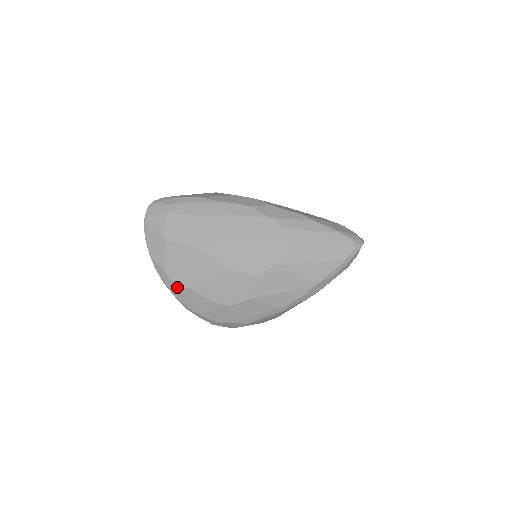
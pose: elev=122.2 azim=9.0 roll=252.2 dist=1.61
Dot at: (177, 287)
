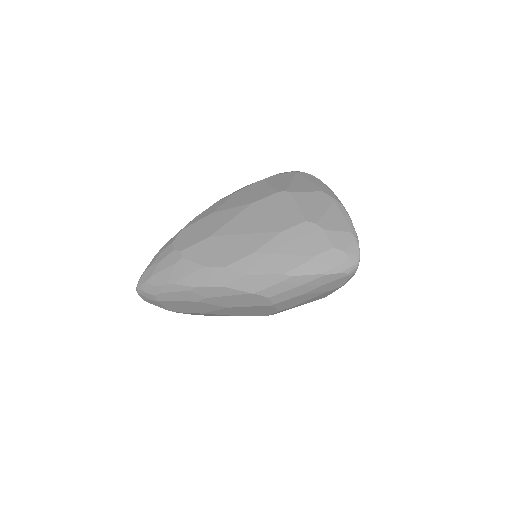
Dot at: occluded
